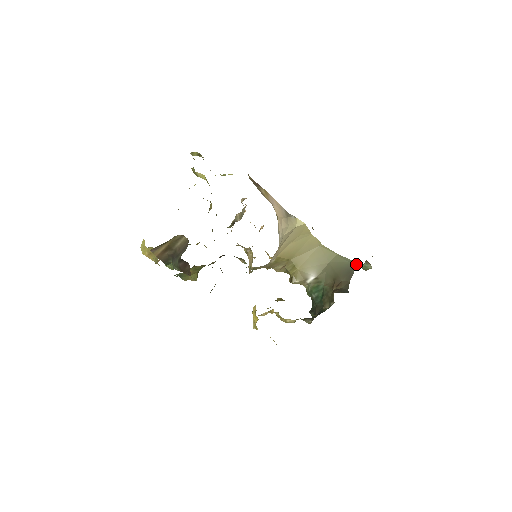
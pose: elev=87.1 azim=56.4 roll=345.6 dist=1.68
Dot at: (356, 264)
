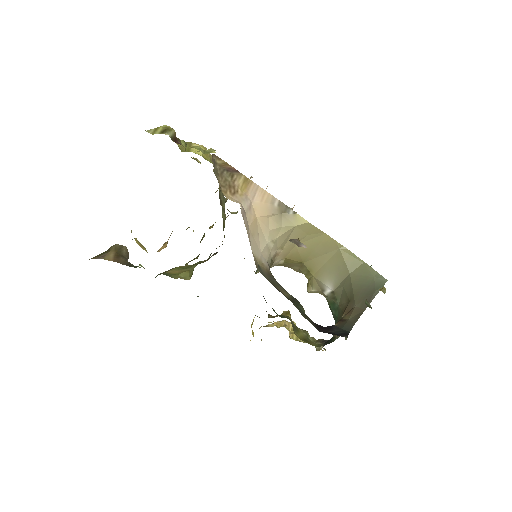
Dot at: (384, 282)
